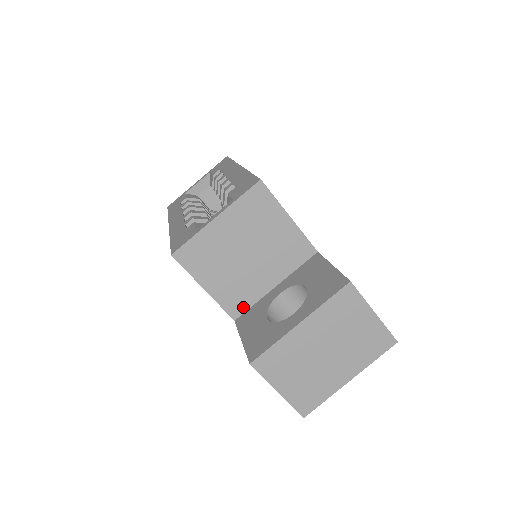
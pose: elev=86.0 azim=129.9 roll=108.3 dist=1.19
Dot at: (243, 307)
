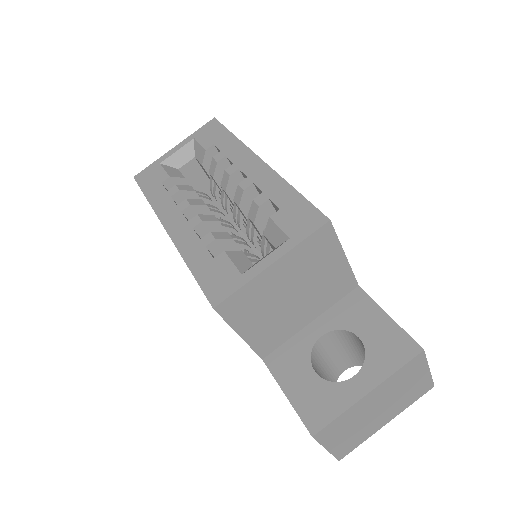
Dot at: (274, 346)
